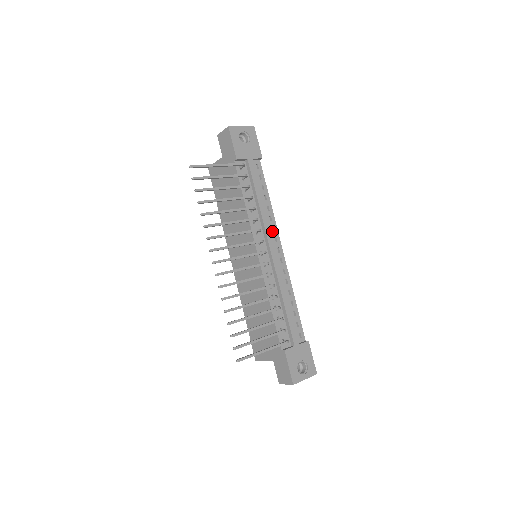
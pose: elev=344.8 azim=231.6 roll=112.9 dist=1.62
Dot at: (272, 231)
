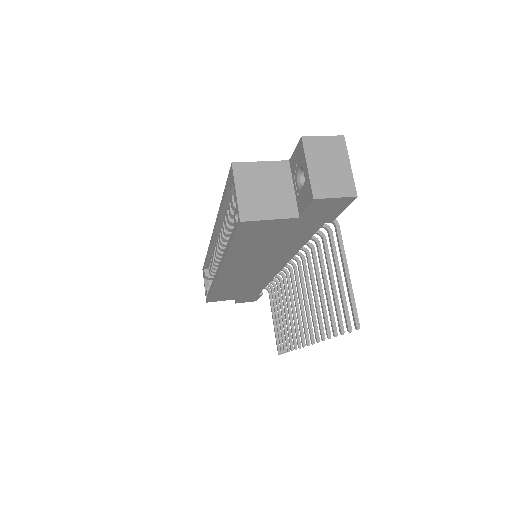
Dot at: occluded
